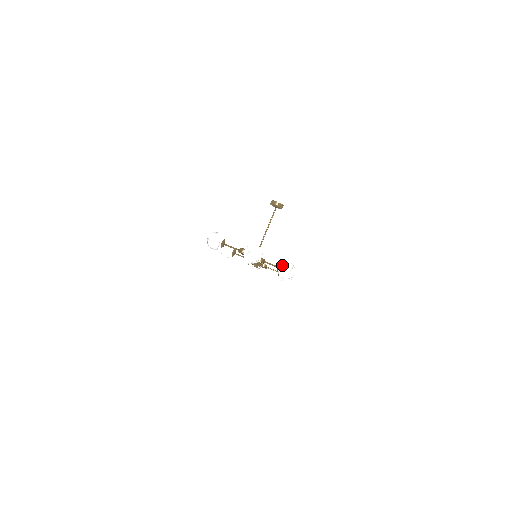
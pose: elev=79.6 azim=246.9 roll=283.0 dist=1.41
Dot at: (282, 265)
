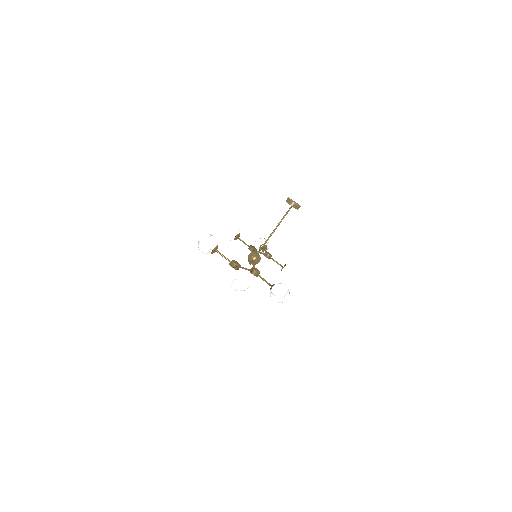
Dot at: (275, 288)
